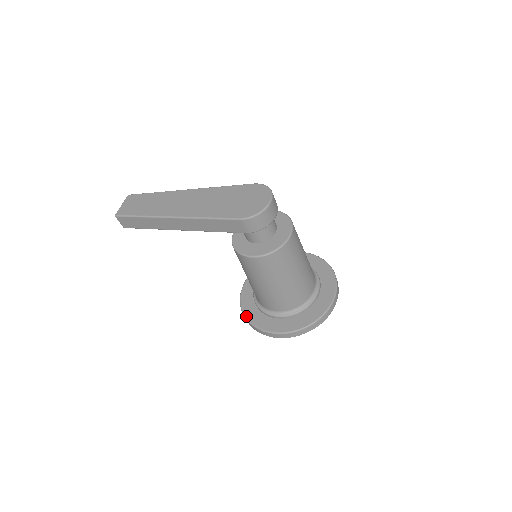
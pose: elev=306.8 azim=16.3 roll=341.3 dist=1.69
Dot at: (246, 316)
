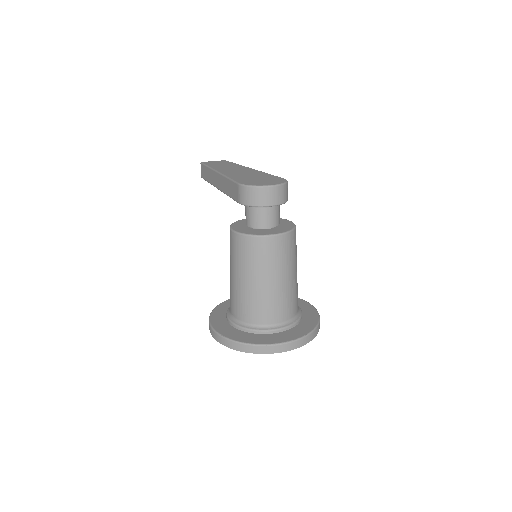
Dot at: (216, 307)
